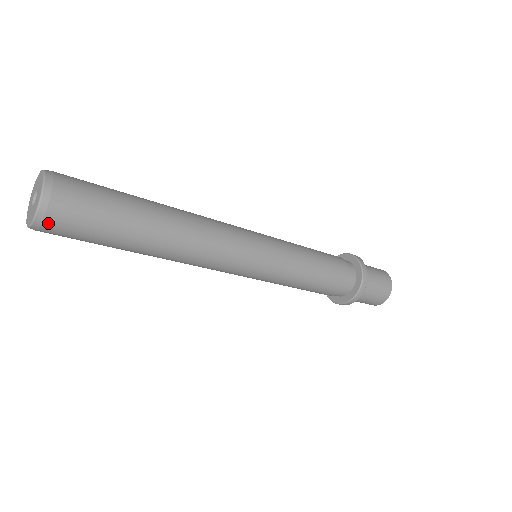
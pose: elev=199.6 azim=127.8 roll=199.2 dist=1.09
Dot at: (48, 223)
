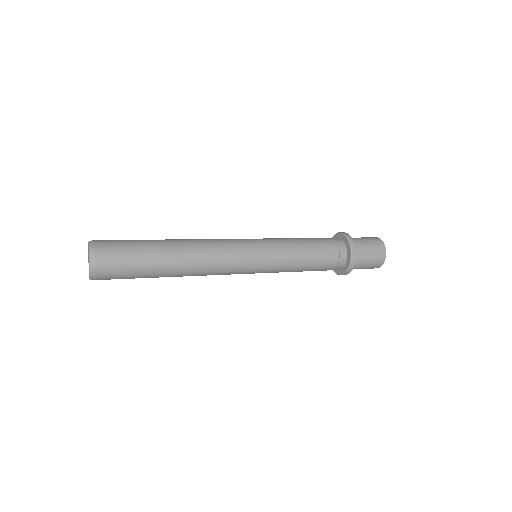
Dot at: (99, 277)
